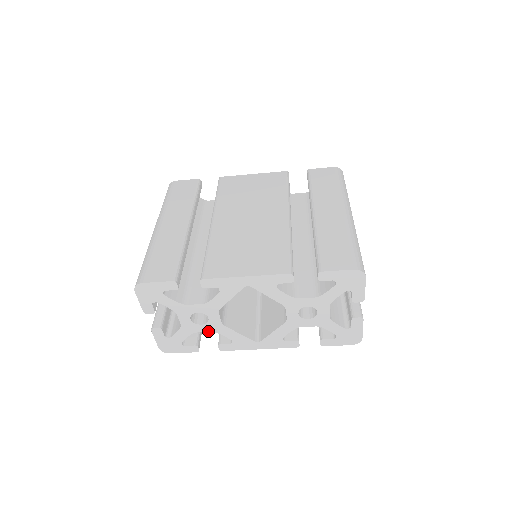
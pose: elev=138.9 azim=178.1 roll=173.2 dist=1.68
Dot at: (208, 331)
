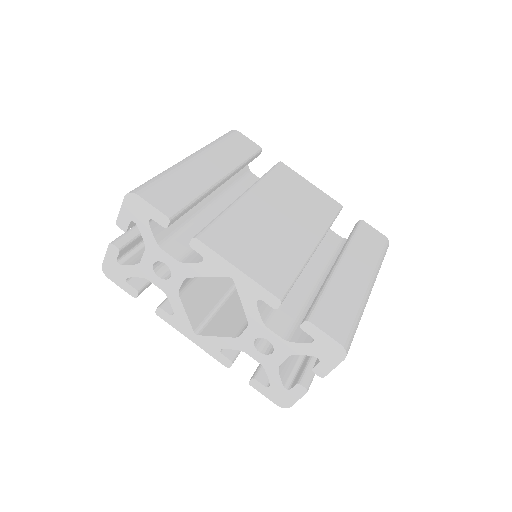
Dot at: (160, 288)
